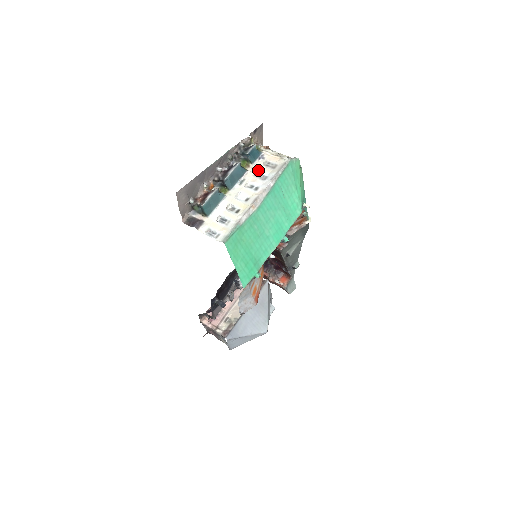
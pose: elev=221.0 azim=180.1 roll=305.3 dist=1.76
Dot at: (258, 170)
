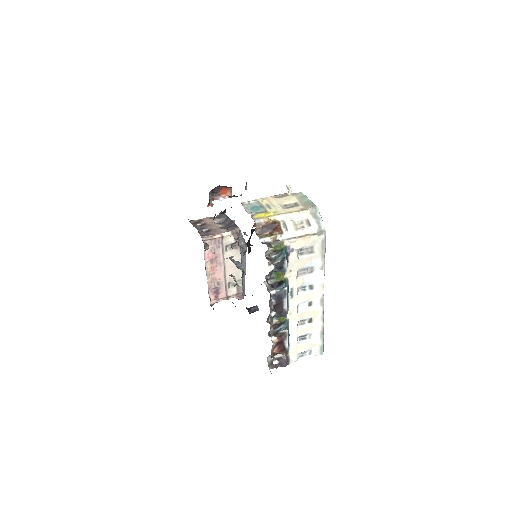
Dot at: (298, 268)
